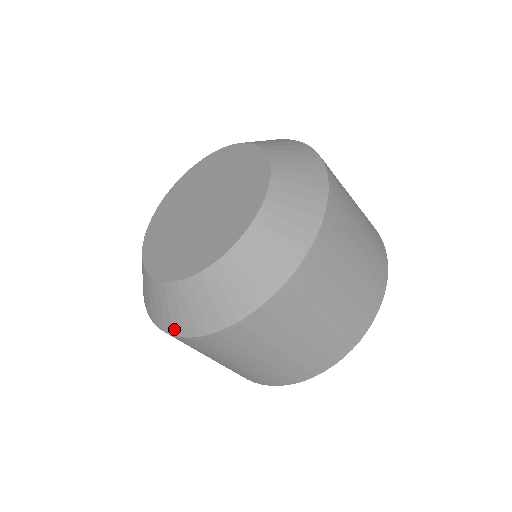
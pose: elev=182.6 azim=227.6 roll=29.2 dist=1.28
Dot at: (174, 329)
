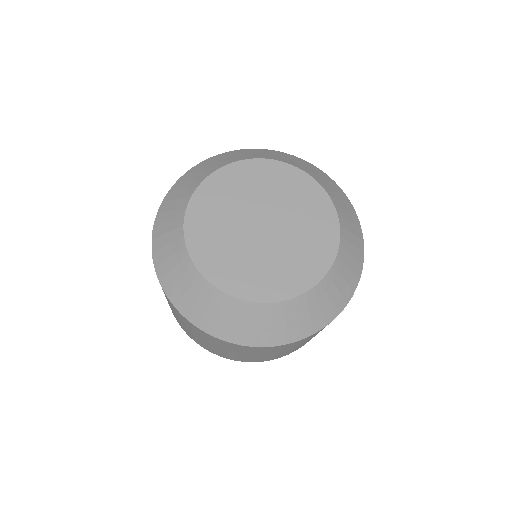
Dot at: (258, 341)
